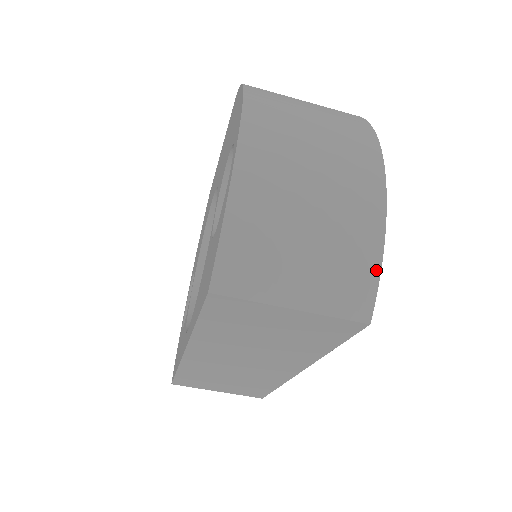
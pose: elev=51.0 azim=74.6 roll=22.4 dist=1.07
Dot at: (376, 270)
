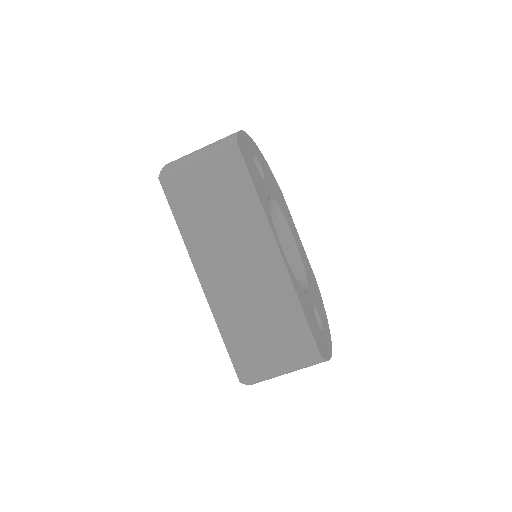
Dot at: (236, 134)
